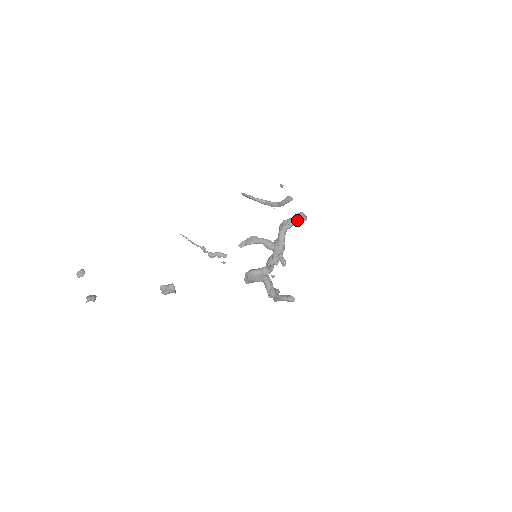
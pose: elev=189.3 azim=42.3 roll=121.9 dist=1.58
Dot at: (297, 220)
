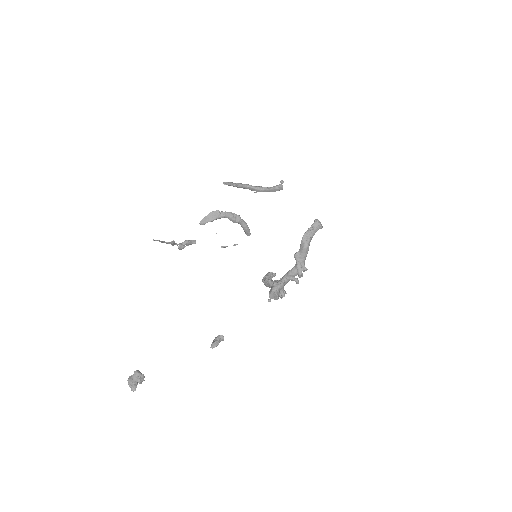
Dot at: occluded
